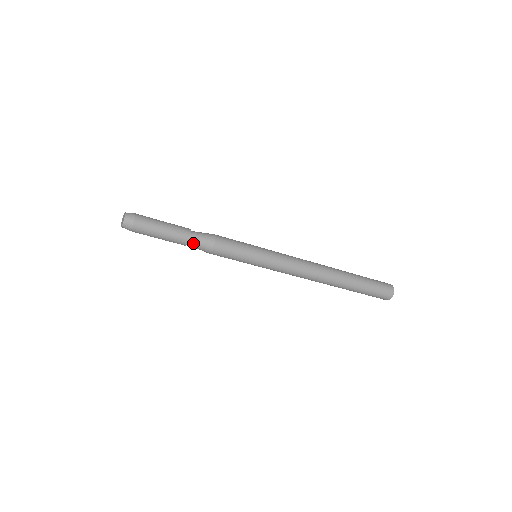
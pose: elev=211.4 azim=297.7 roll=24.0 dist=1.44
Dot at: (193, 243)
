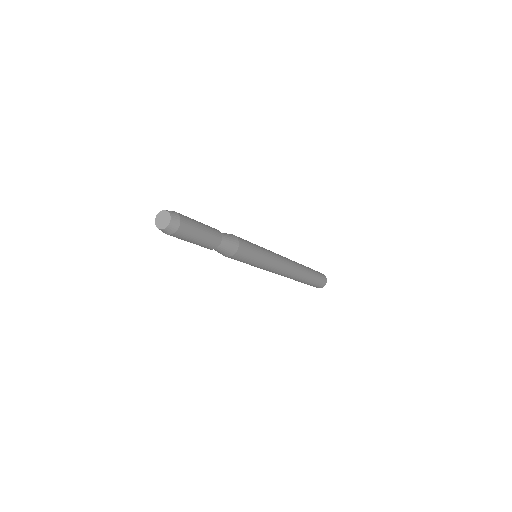
Dot at: (223, 243)
